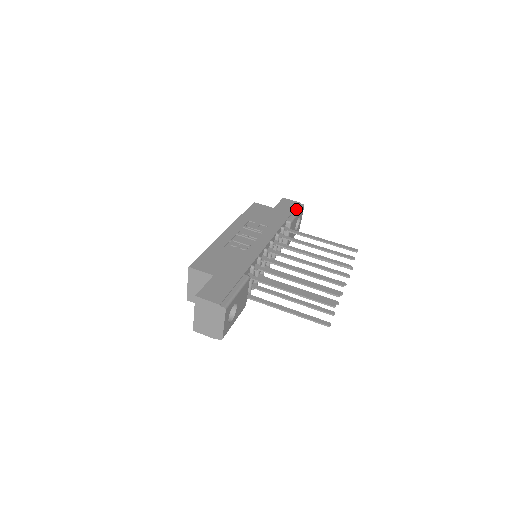
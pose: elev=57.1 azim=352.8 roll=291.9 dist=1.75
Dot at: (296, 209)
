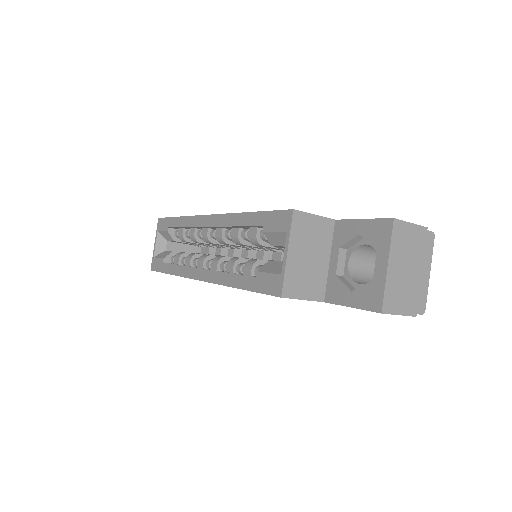
Dot at: occluded
